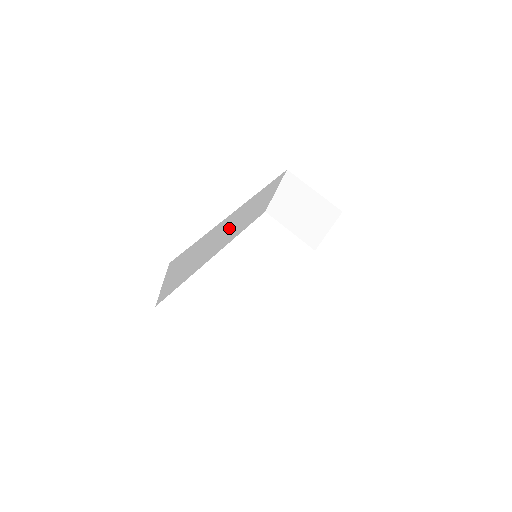
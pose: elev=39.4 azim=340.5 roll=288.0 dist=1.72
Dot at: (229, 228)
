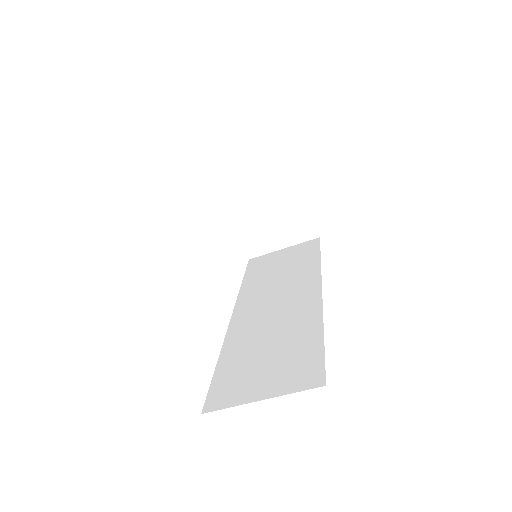
Dot at: occluded
